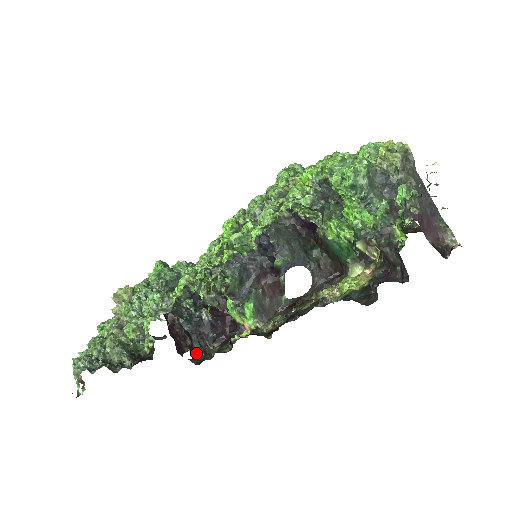
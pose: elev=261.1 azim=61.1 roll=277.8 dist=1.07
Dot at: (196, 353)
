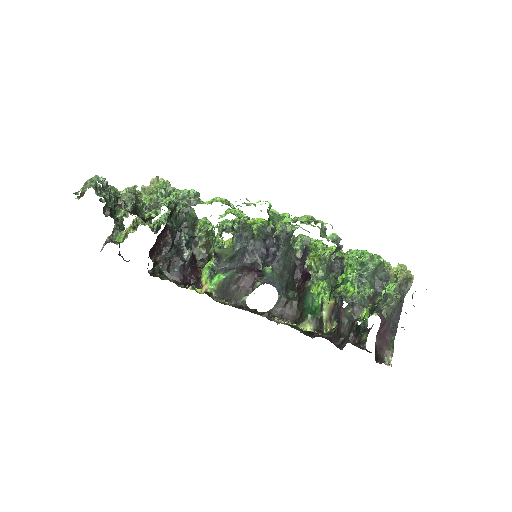
Dot at: (154, 270)
